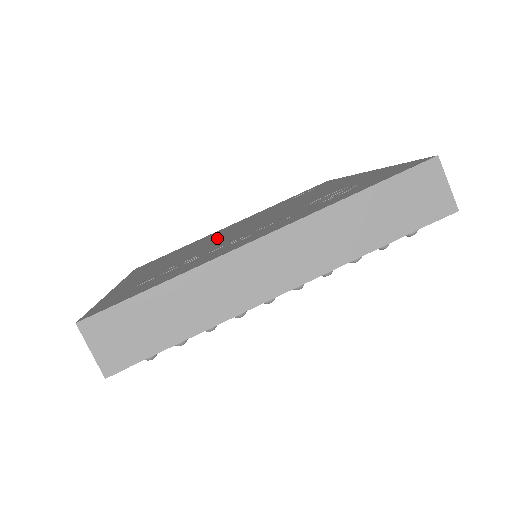
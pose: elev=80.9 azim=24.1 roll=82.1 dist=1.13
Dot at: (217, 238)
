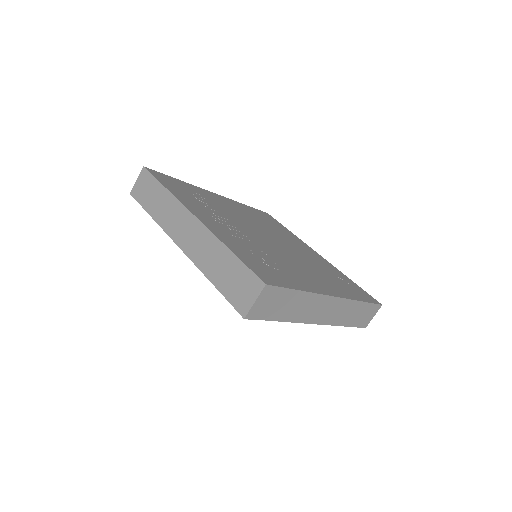
Dot at: (265, 231)
